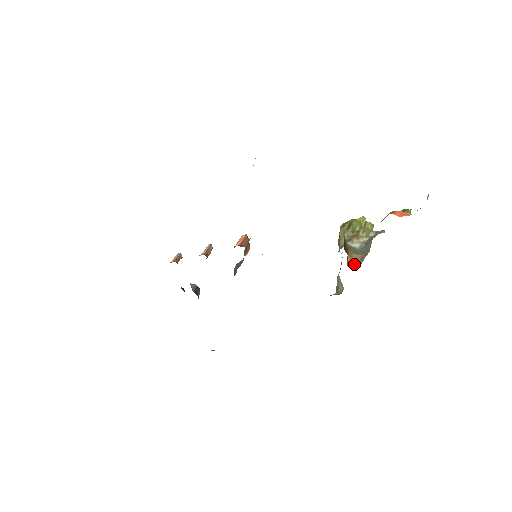
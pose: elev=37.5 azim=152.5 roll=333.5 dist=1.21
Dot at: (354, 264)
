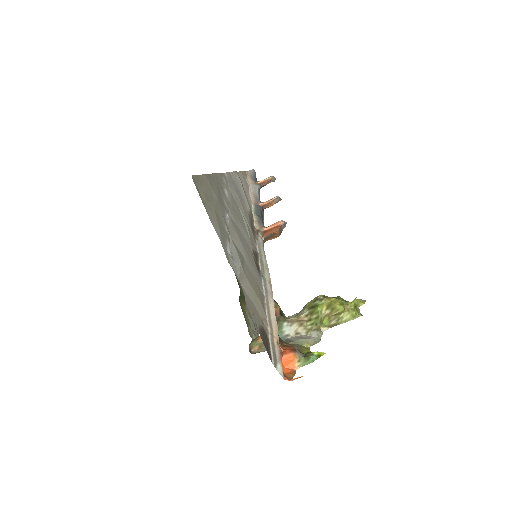
Dot at: (260, 345)
